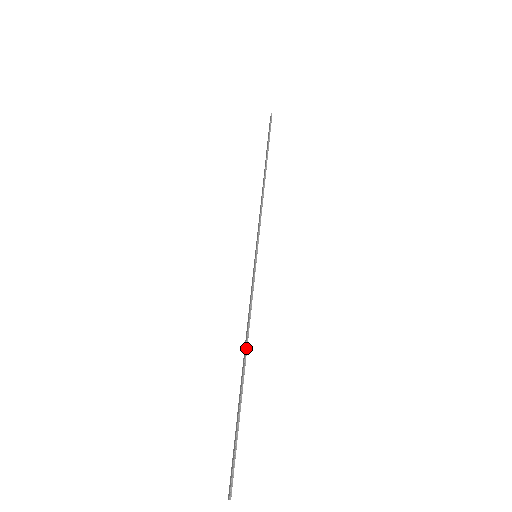
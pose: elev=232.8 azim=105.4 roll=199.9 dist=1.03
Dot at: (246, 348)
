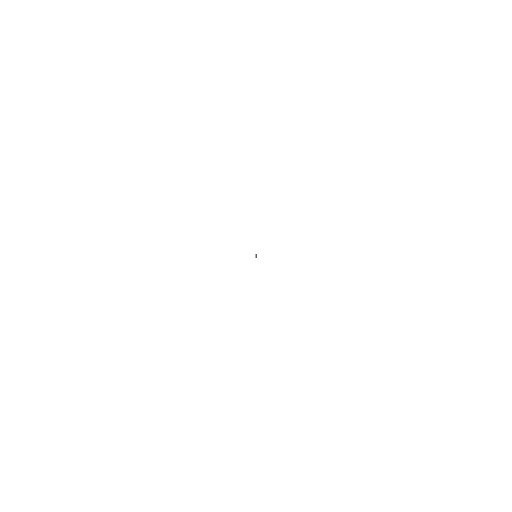
Dot at: occluded
